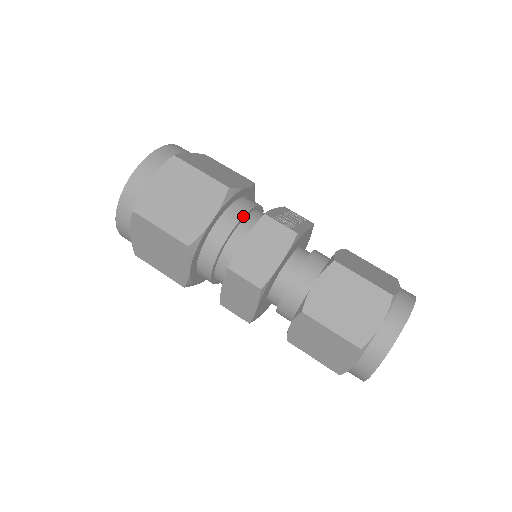
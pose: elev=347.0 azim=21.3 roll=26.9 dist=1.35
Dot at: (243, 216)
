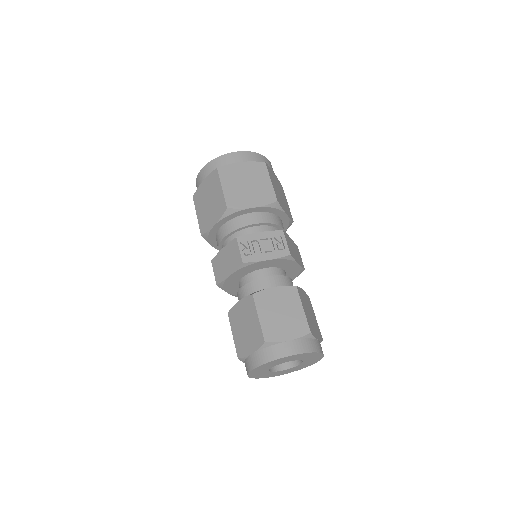
Dot at: (235, 230)
